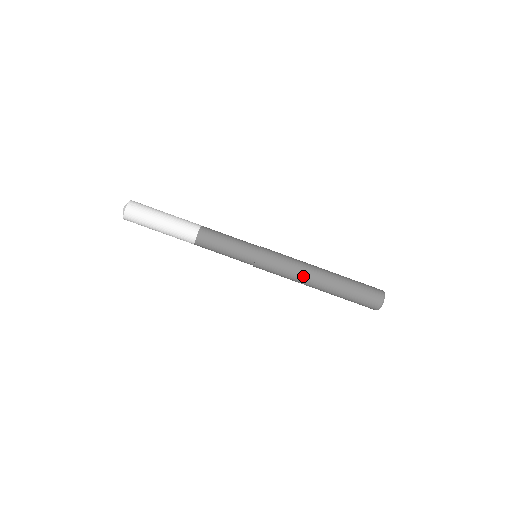
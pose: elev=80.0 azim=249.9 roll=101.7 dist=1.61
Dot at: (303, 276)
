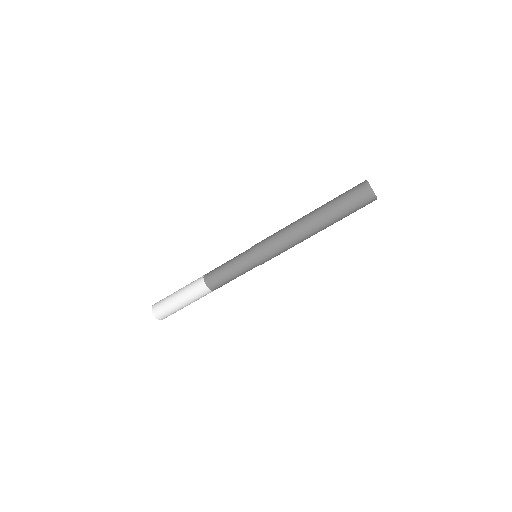
Dot at: (295, 234)
